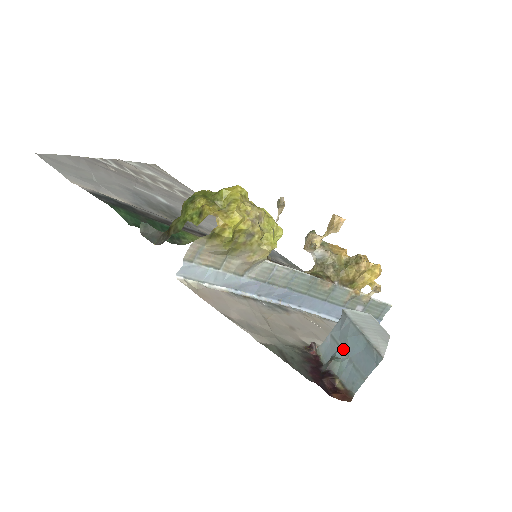
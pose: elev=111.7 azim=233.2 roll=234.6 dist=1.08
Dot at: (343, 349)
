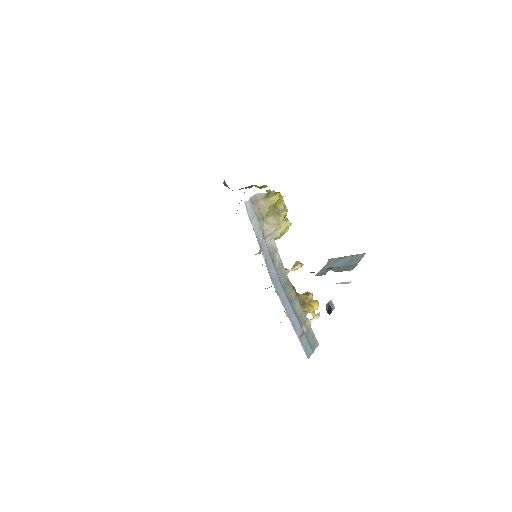
Dot at: (335, 267)
